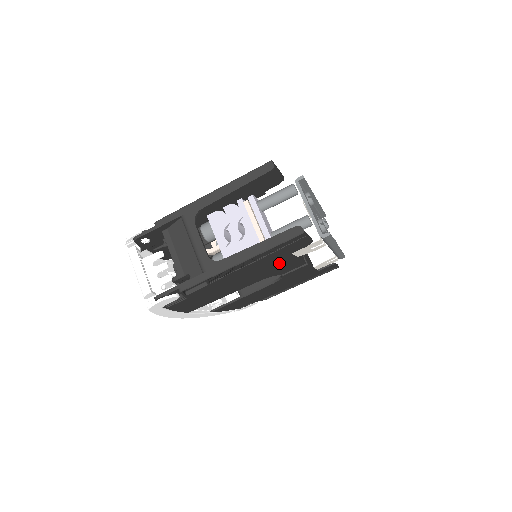
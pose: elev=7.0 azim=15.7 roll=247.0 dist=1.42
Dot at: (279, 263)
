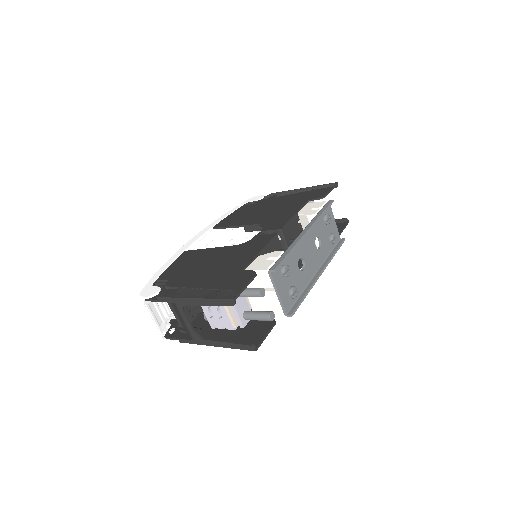
Dot at: occluded
